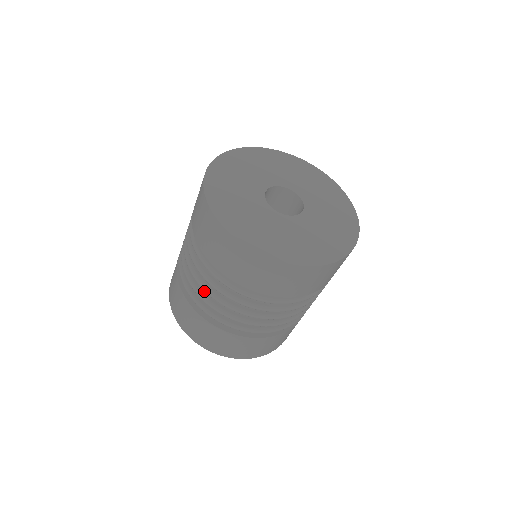
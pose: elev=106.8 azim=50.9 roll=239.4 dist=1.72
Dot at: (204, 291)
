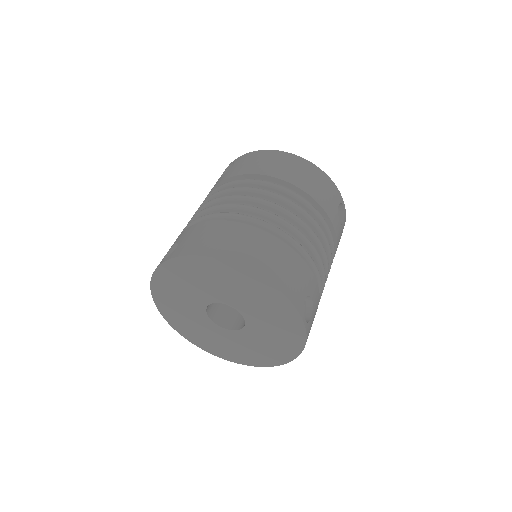
Dot at: occluded
